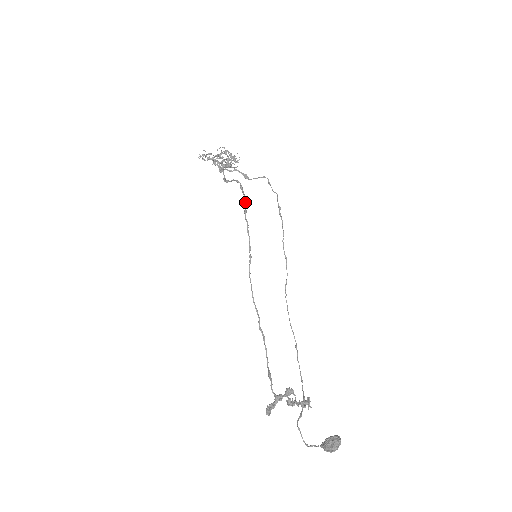
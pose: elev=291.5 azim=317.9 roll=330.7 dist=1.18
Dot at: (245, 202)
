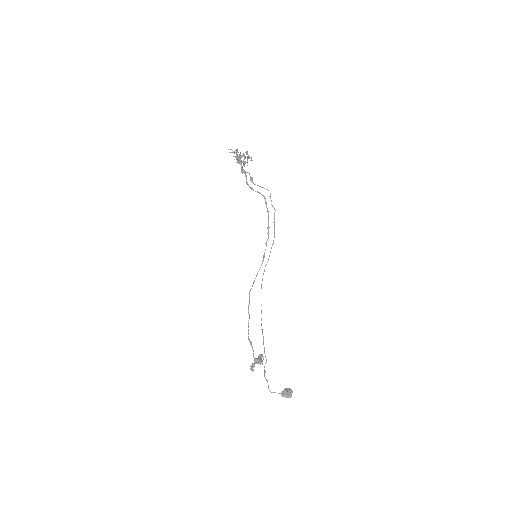
Dot at: occluded
